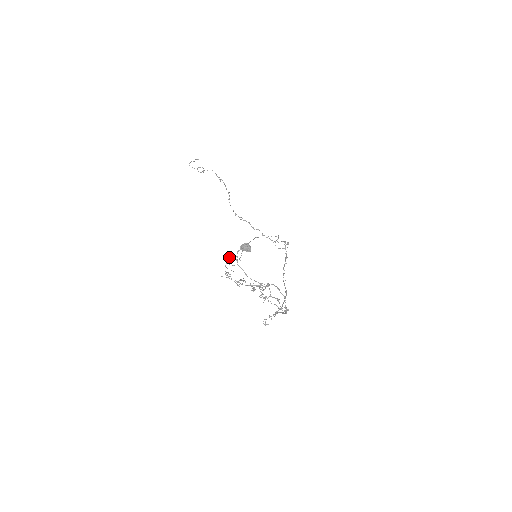
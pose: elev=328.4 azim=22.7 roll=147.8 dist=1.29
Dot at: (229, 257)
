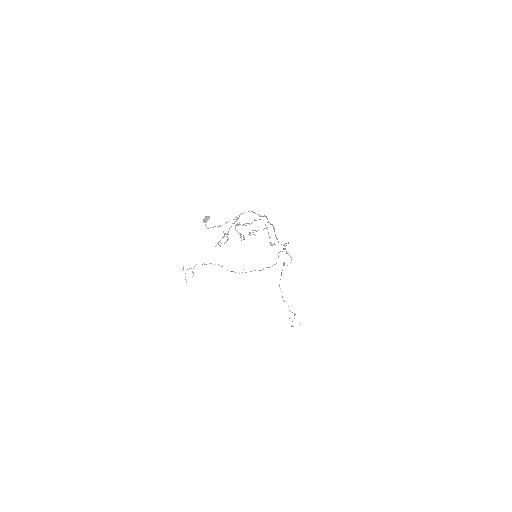
Dot at: occluded
